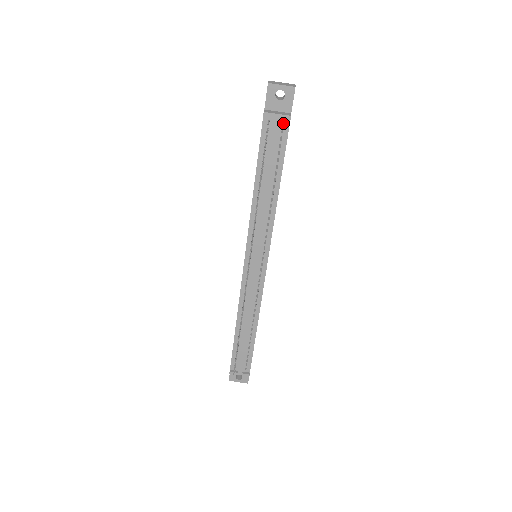
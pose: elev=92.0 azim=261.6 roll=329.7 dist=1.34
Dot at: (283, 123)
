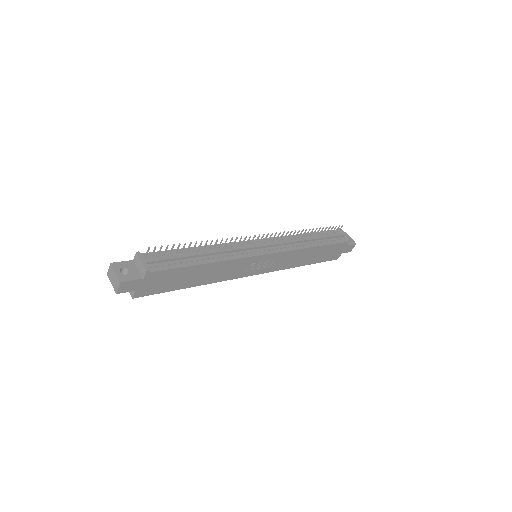
Dot at: occluded
